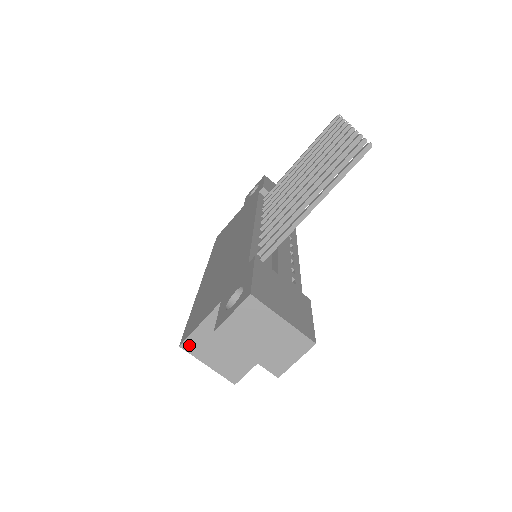
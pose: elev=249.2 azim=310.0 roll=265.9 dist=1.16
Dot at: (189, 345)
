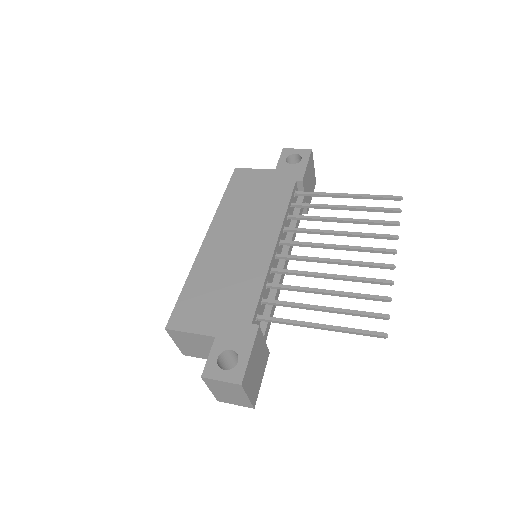
Dot at: (172, 332)
